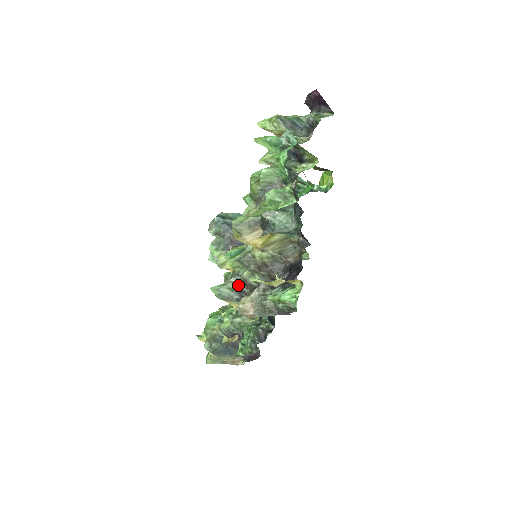
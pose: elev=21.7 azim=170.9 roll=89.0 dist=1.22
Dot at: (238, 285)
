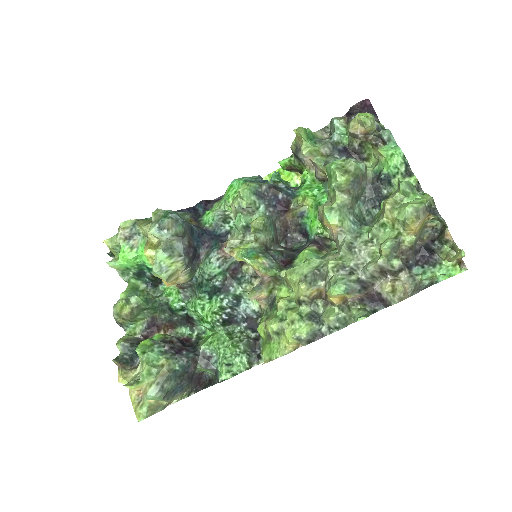
Dot at: (354, 276)
